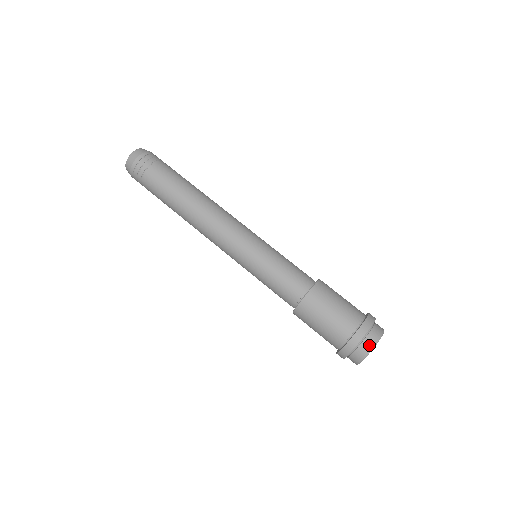
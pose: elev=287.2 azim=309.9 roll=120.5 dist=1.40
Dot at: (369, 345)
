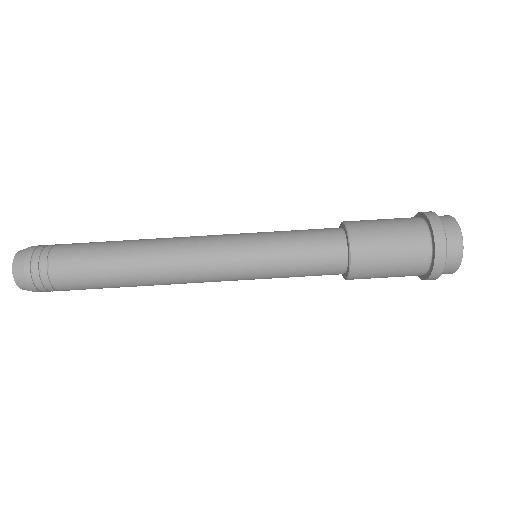
Dot at: (455, 232)
